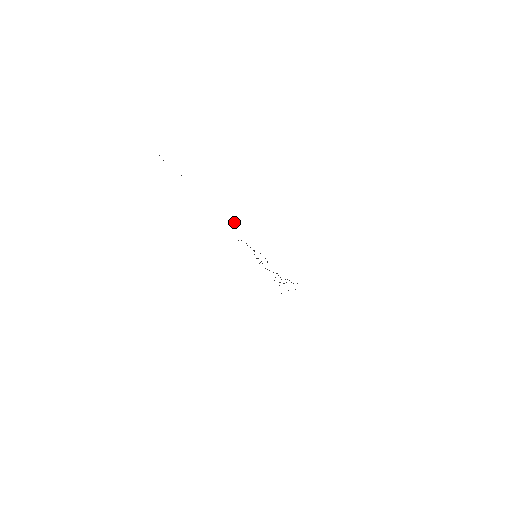
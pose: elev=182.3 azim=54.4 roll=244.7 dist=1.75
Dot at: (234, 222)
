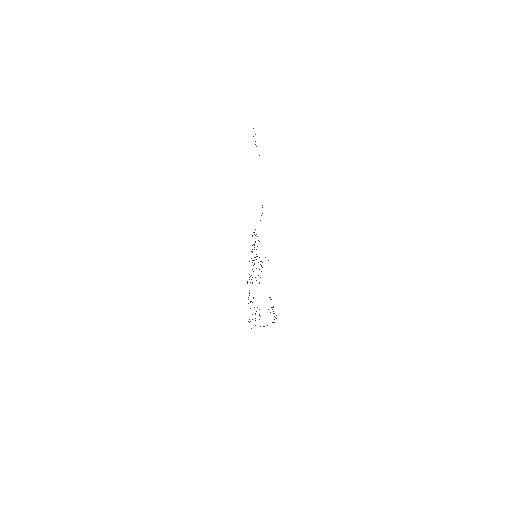
Dot at: occluded
